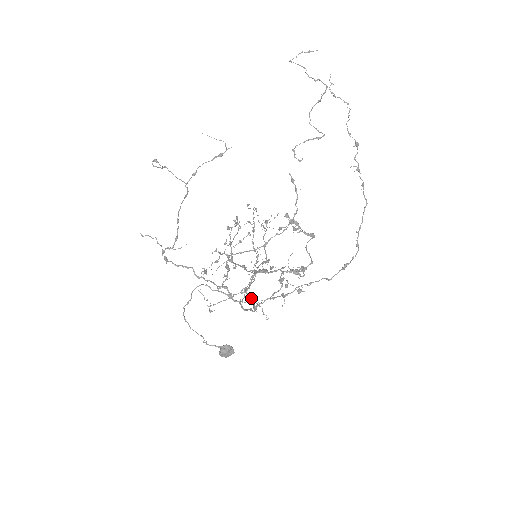
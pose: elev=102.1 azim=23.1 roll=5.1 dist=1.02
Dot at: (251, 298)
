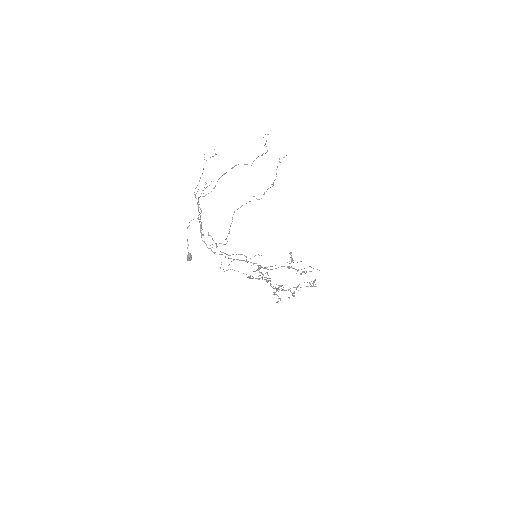
Dot at: (222, 254)
